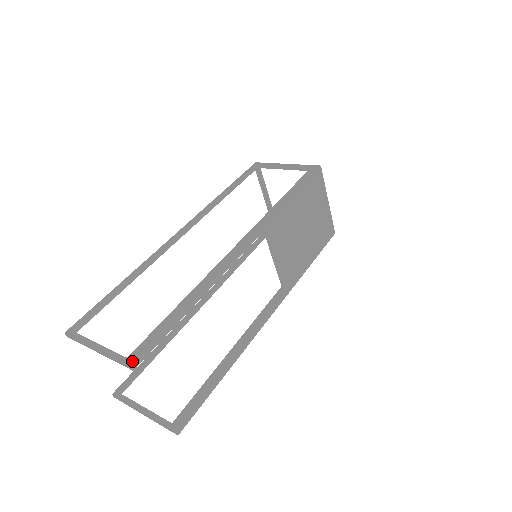
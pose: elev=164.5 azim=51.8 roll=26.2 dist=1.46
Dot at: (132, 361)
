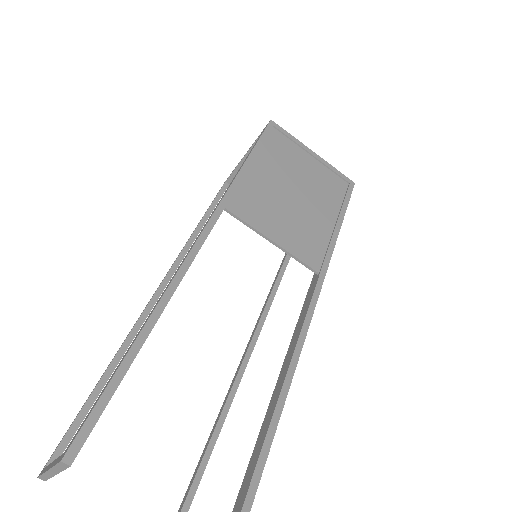
Dot at: (65, 452)
